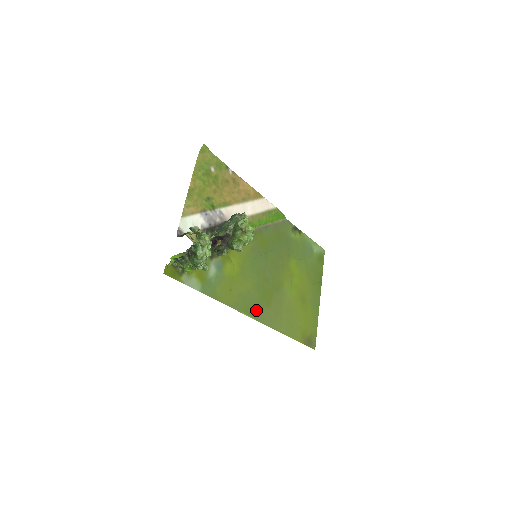
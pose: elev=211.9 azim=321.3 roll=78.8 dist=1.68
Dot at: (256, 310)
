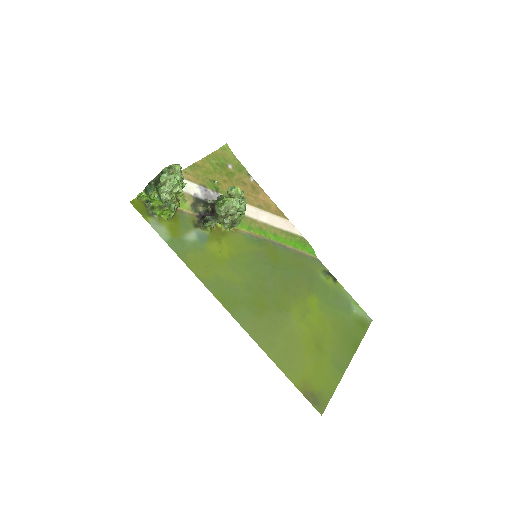
Dot at: (236, 306)
